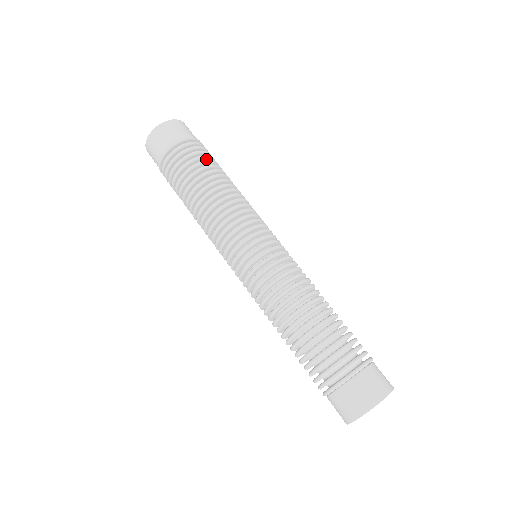
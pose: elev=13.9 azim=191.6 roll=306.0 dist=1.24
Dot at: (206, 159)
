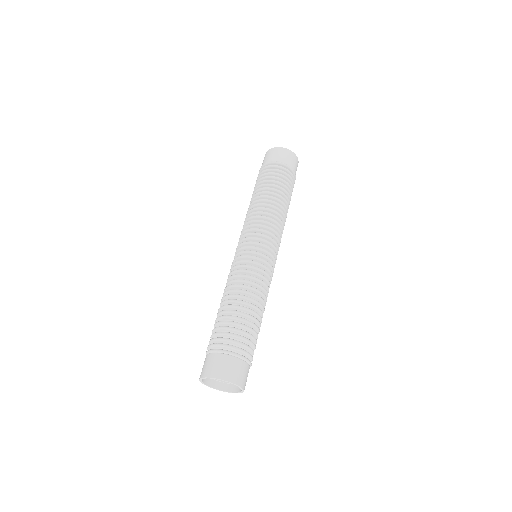
Dot at: (274, 179)
